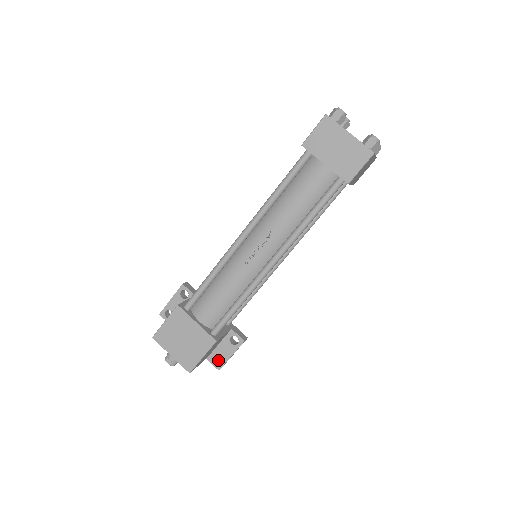
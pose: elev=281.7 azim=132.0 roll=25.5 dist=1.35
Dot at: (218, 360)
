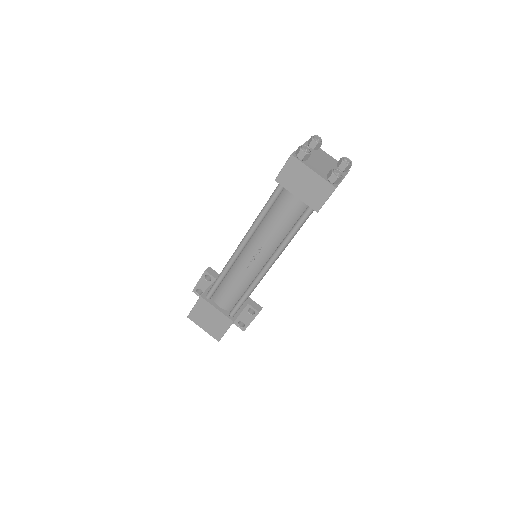
Dot at: occluded
